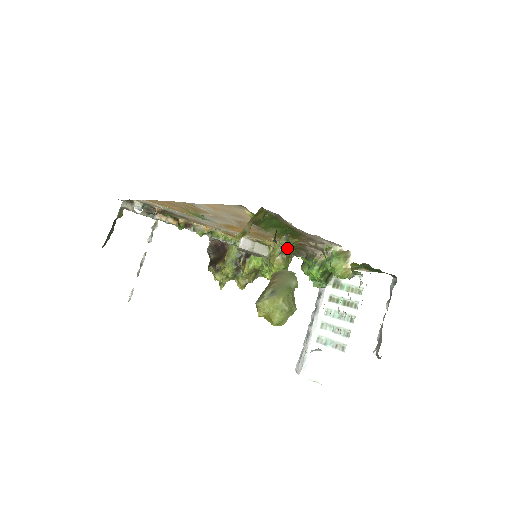
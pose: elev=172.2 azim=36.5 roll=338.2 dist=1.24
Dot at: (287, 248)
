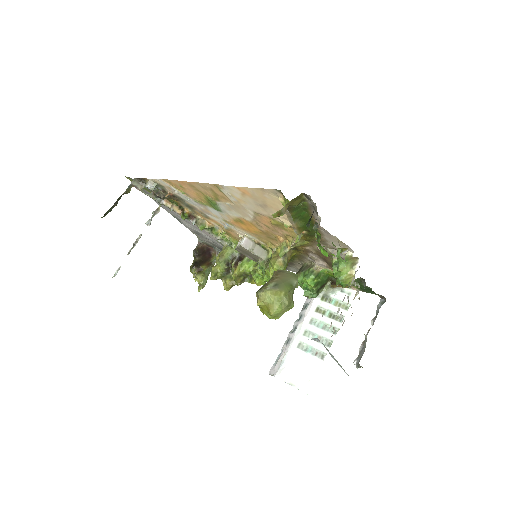
Dot at: (289, 253)
